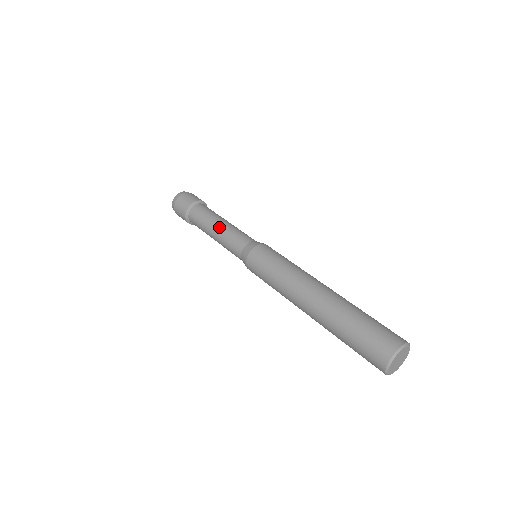
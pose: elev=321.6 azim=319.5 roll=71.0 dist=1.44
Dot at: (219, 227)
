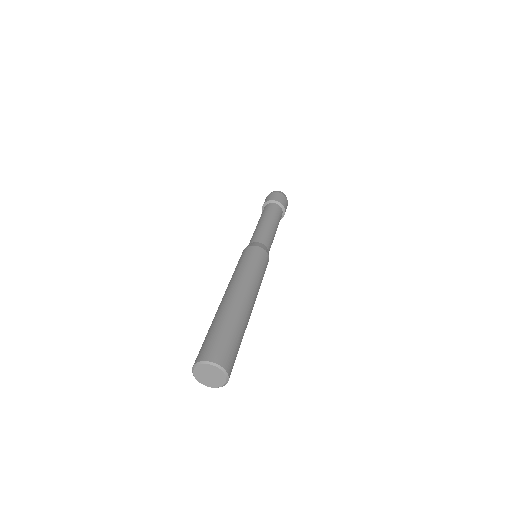
Dot at: (256, 226)
